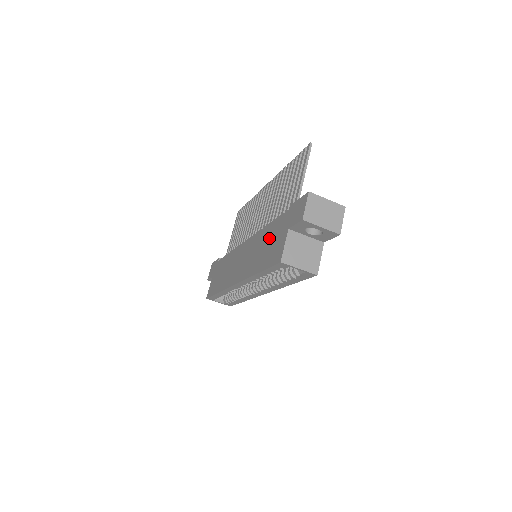
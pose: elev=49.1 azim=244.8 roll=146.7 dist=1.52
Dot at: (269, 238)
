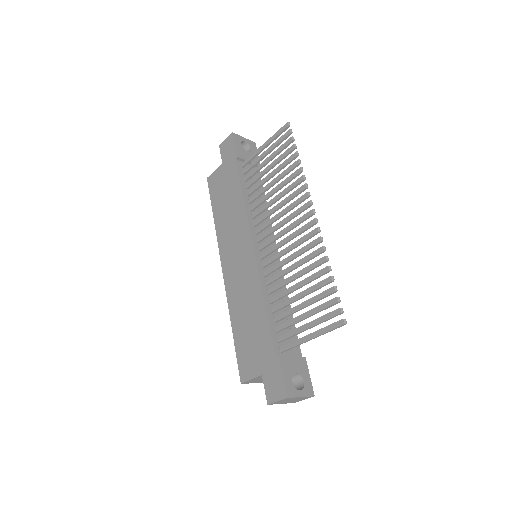
Dot at: (255, 328)
